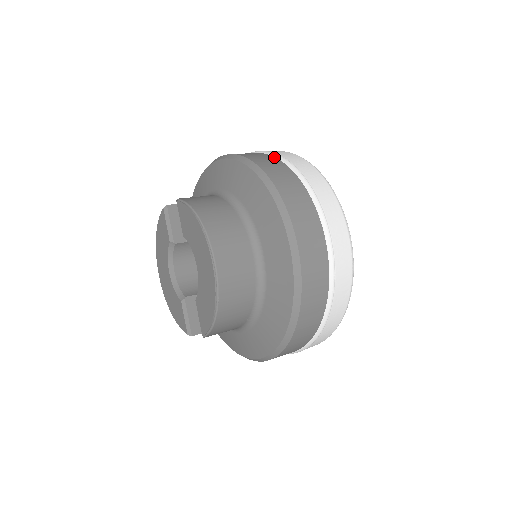
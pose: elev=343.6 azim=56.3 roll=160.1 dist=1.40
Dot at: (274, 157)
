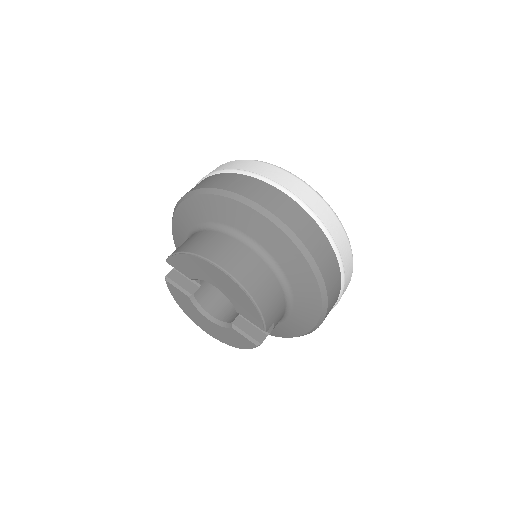
Dot at: occluded
